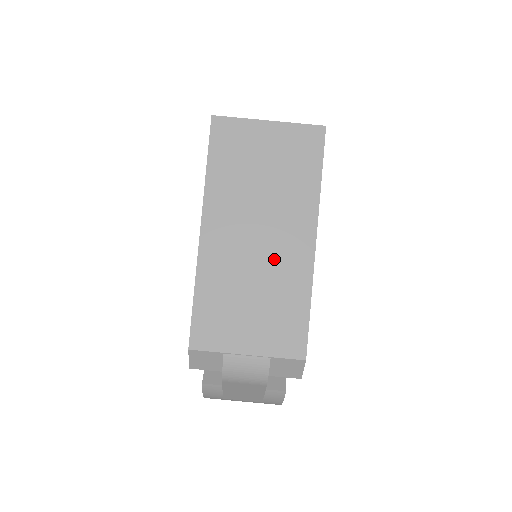
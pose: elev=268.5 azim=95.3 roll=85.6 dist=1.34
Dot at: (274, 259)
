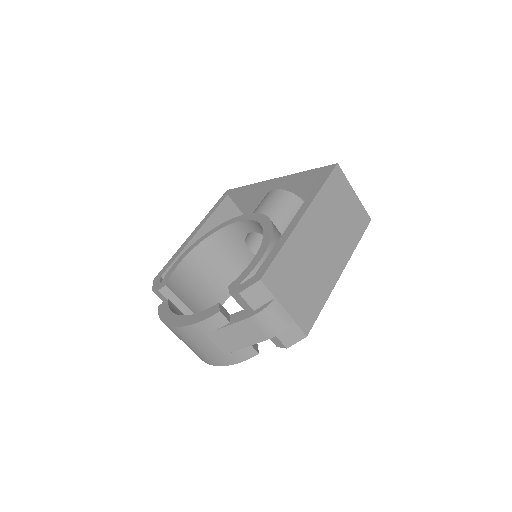
Dot at: (323, 265)
